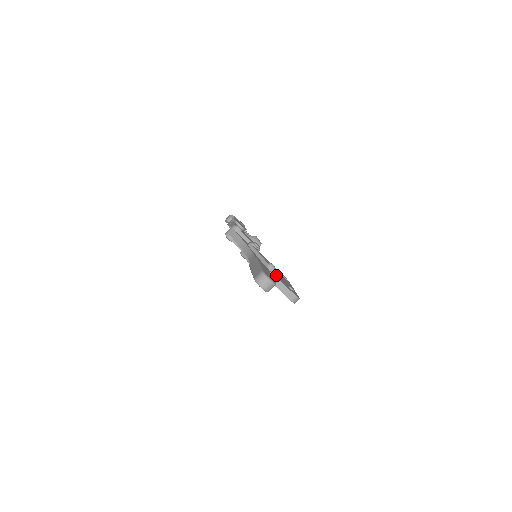
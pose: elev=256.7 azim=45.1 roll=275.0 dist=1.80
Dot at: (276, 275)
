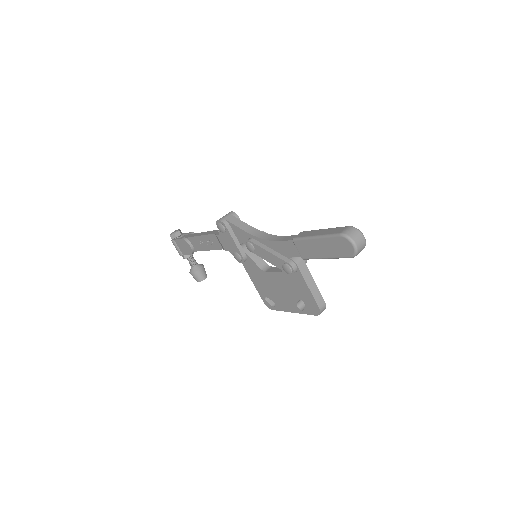
Dot at: occluded
